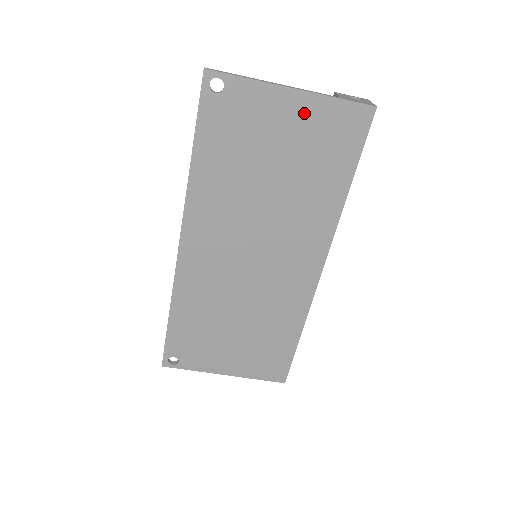
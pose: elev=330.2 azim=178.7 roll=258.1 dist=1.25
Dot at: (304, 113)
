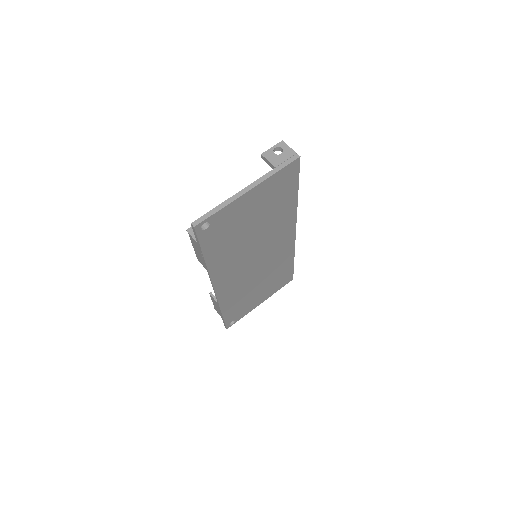
Dot at: (260, 193)
